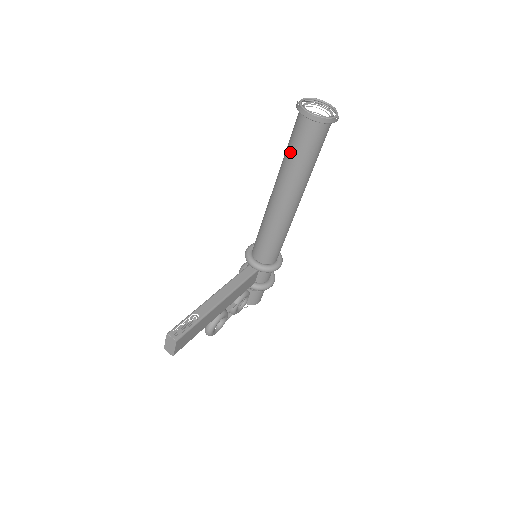
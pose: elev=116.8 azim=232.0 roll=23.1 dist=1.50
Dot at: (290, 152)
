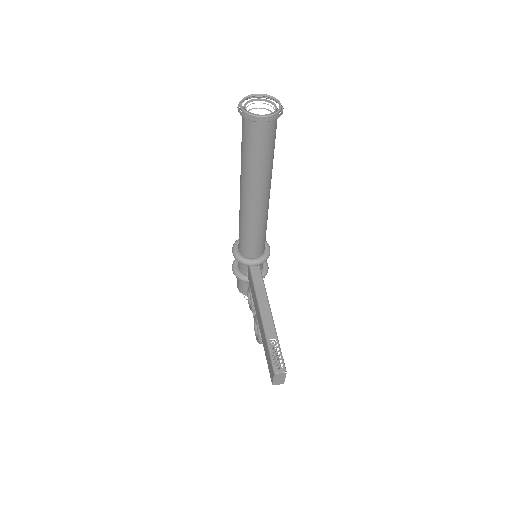
Dot at: (254, 158)
